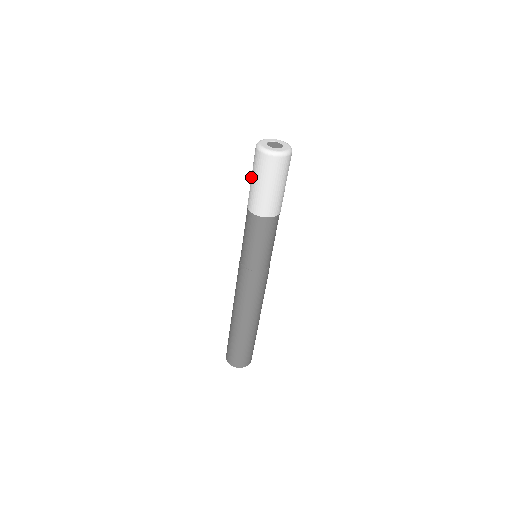
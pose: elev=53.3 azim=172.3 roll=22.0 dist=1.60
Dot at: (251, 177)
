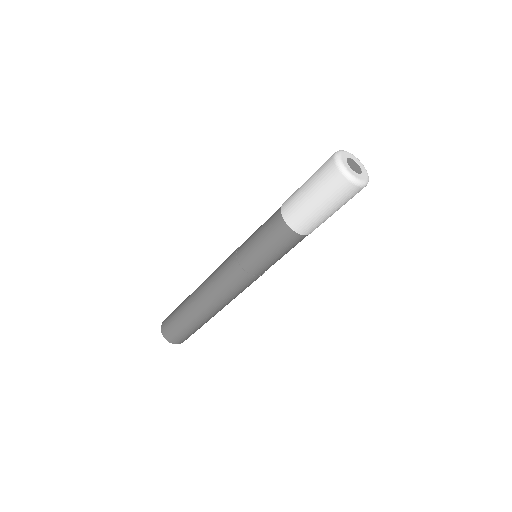
Dot at: (315, 202)
